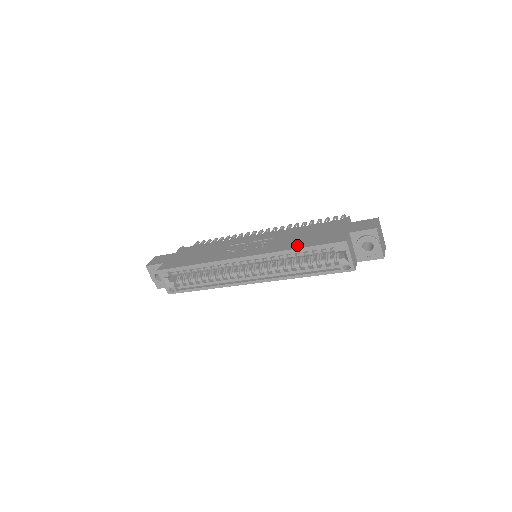
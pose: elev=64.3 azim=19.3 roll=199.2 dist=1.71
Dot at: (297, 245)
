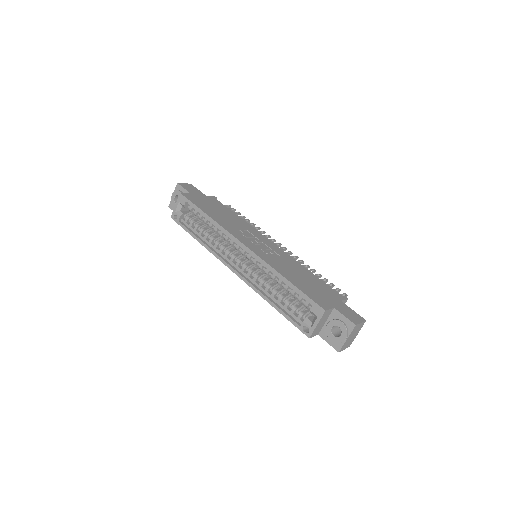
Dot at: (290, 277)
